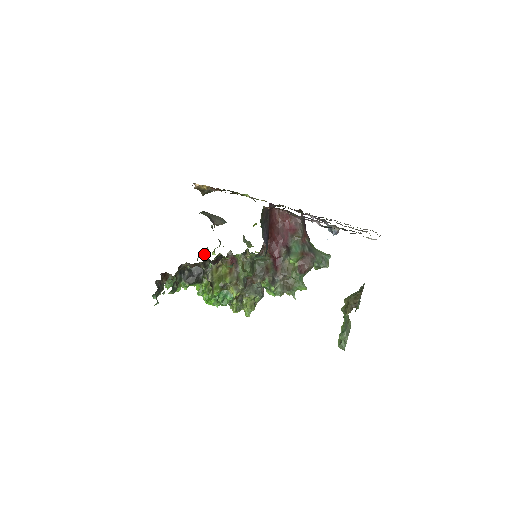
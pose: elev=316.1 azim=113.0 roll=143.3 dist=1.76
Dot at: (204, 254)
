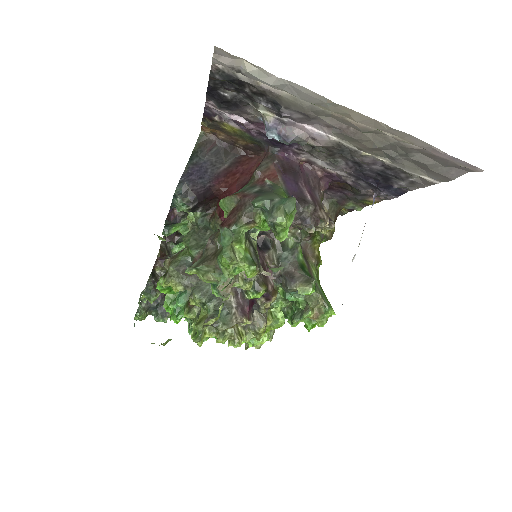
Dot at: occluded
